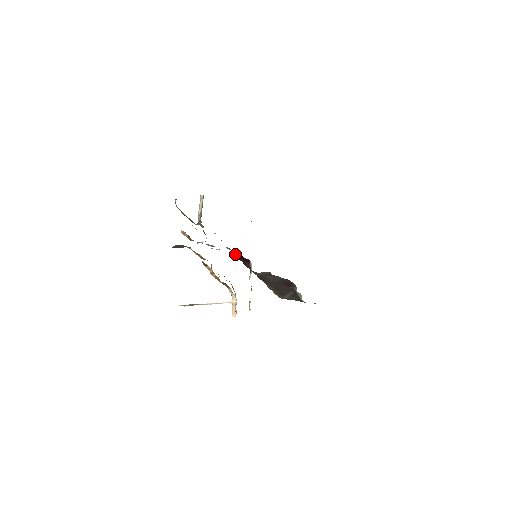
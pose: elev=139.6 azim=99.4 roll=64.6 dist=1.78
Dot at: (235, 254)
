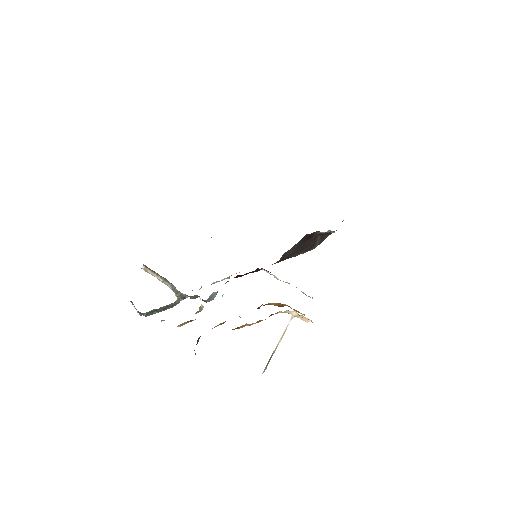
Dot at: occluded
